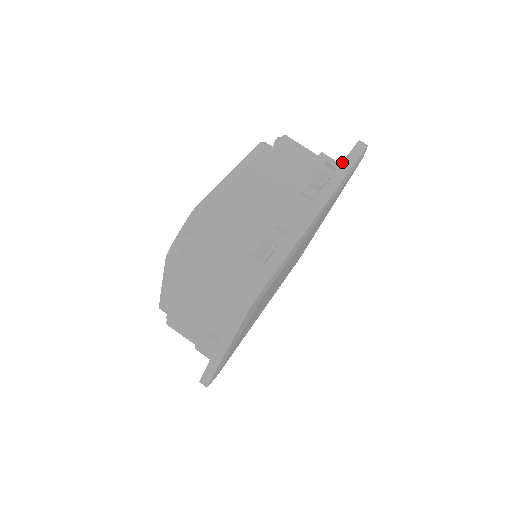
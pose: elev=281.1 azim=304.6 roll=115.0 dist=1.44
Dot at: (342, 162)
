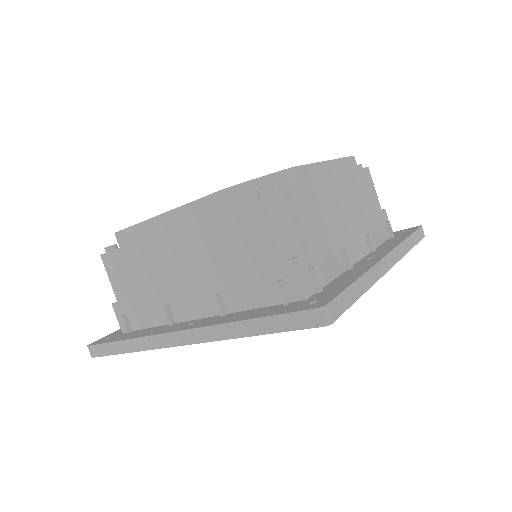
Dot at: (411, 235)
